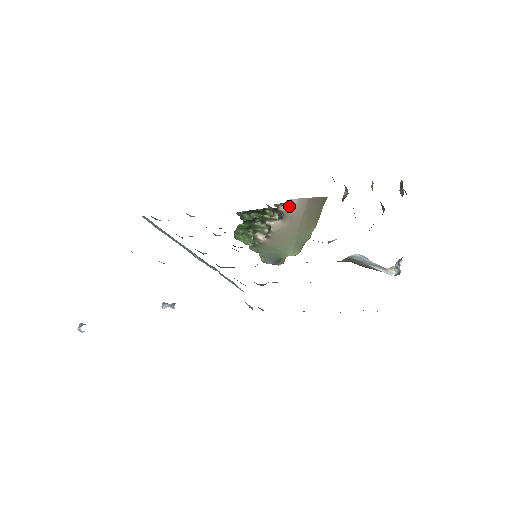
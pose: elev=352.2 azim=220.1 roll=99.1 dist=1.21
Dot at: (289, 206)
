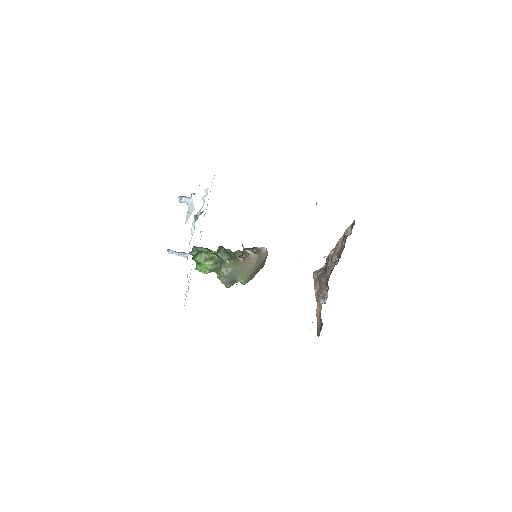
Dot at: (262, 250)
